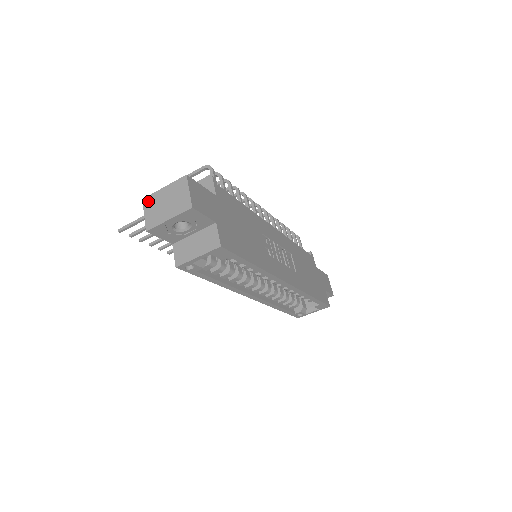
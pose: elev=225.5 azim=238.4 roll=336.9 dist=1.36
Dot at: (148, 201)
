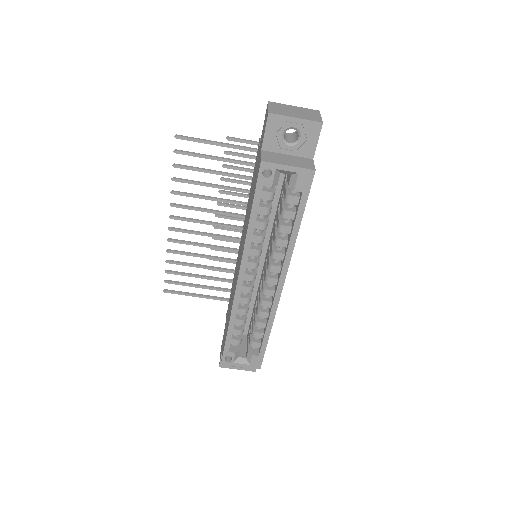
Dot at: (275, 104)
